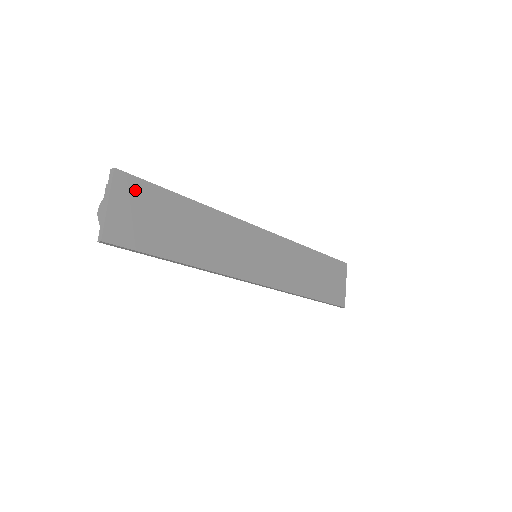
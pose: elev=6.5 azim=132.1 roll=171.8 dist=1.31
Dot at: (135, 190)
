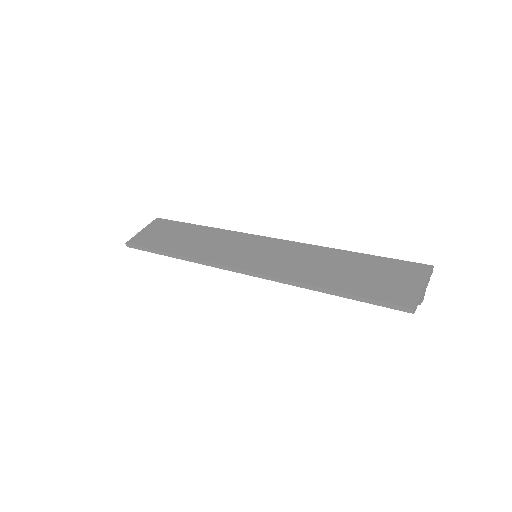
Dot at: (163, 225)
